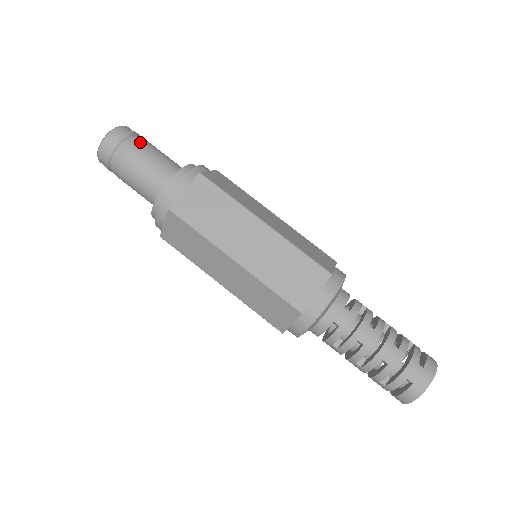
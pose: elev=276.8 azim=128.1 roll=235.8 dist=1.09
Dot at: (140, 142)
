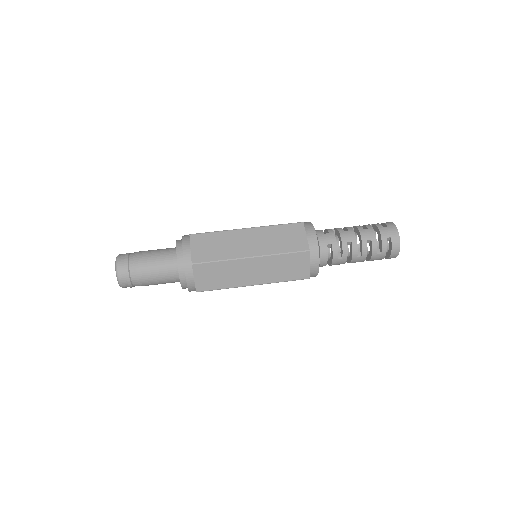
Dot at: (138, 253)
